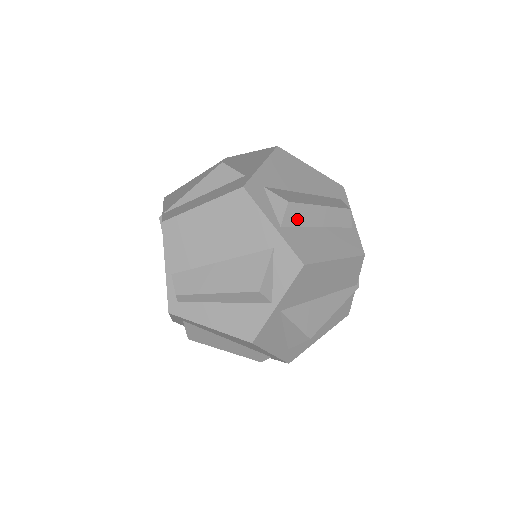
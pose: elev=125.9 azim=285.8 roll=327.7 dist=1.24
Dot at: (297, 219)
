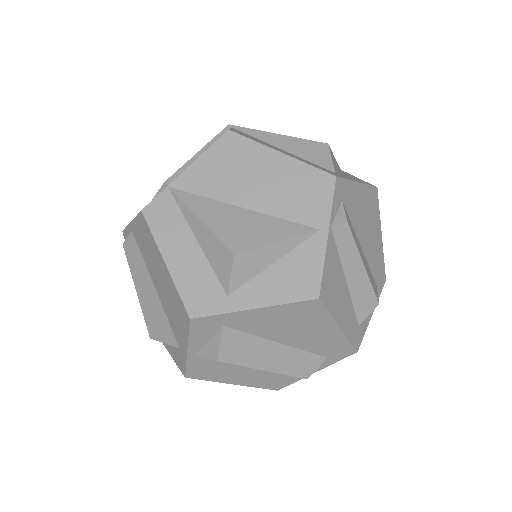
Dot at: occluded
